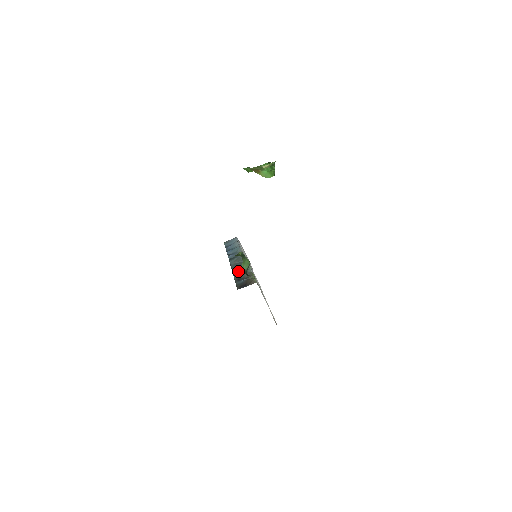
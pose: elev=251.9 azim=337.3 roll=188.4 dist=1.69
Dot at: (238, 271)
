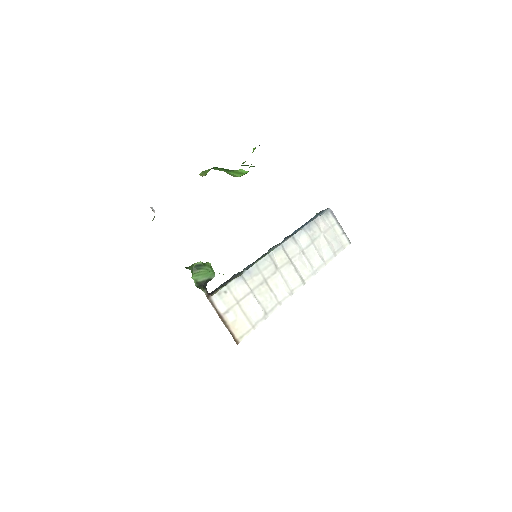
Dot at: (247, 267)
